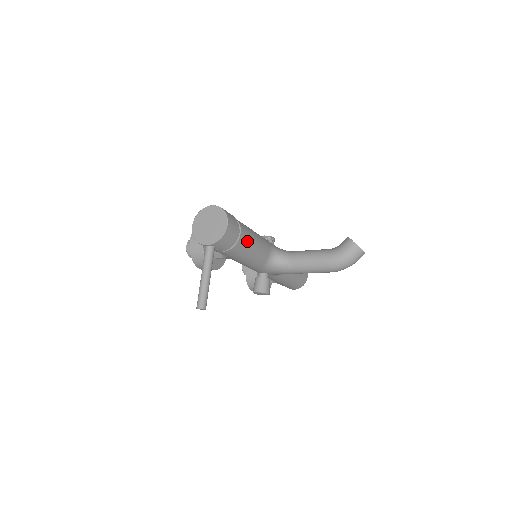
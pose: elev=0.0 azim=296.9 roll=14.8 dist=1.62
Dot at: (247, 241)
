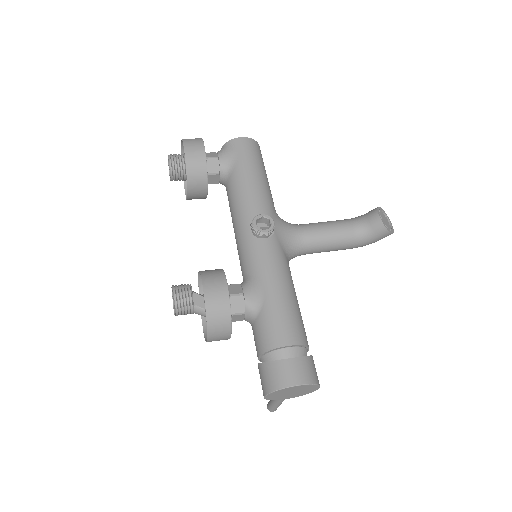
Dot at: occluded
